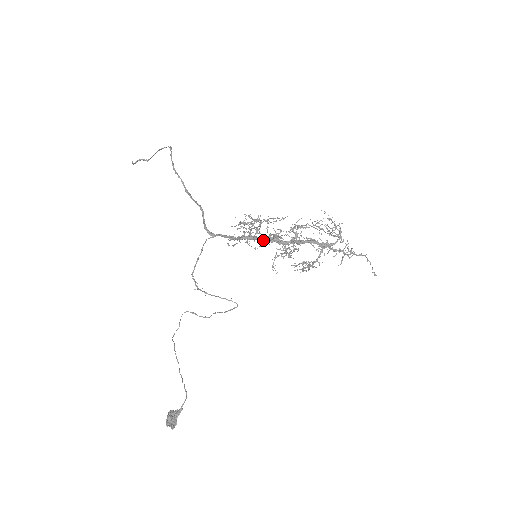
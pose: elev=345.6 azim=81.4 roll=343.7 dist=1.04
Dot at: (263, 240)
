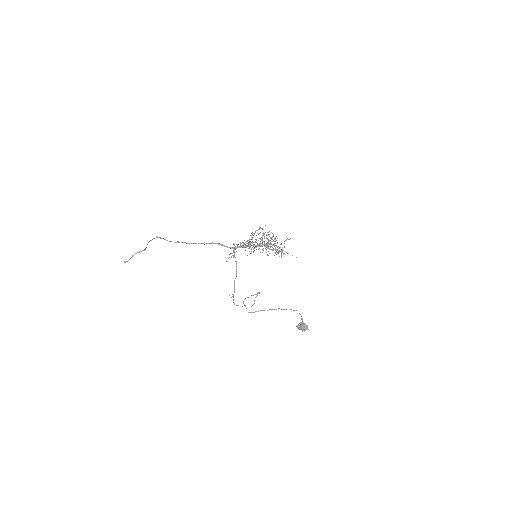
Dot at: (254, 247)
